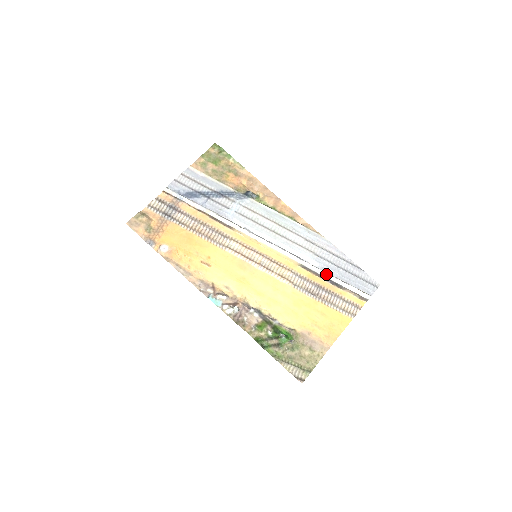
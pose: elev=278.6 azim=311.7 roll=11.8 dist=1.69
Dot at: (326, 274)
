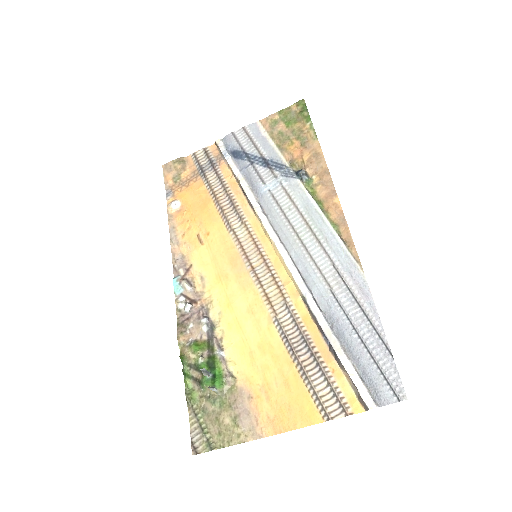
Dot at: (328, 328)
